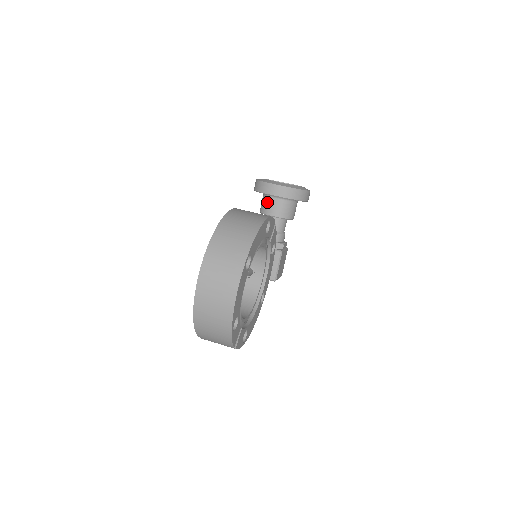
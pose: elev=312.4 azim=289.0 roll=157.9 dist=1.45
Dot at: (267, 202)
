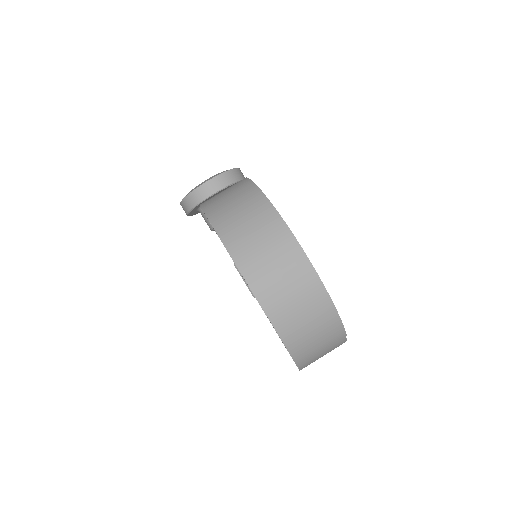
Dot at: occluded
